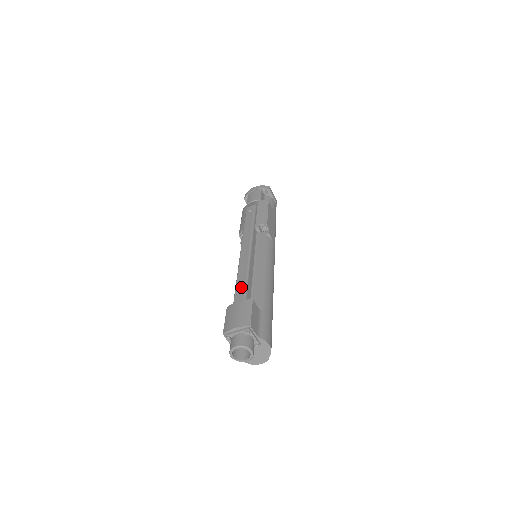
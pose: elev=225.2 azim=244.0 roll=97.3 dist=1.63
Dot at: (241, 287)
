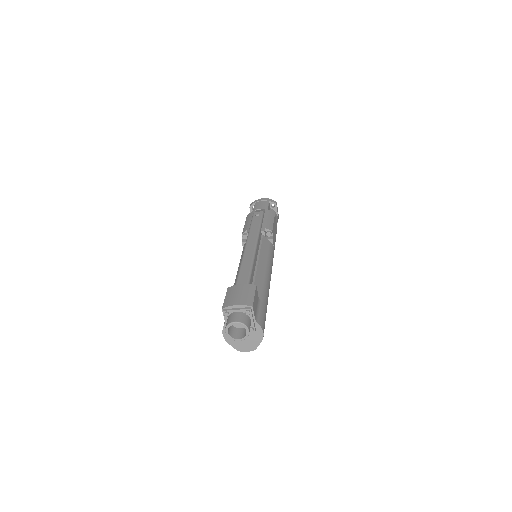
Dot at: (245, 273)
